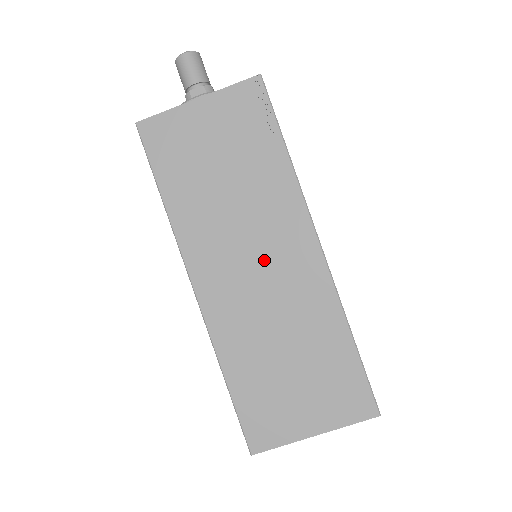
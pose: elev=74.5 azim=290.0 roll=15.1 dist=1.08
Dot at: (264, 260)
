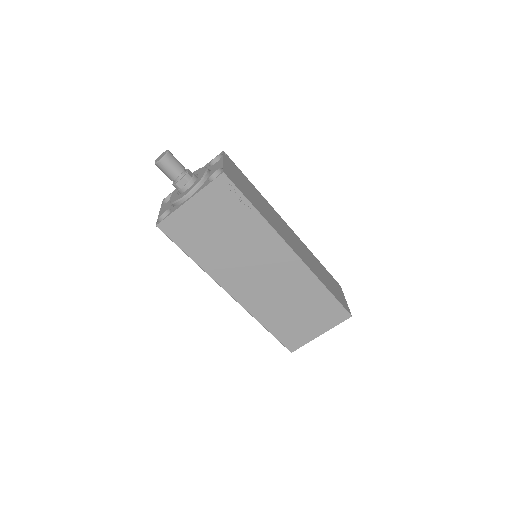
Dot at: (265, 270)
